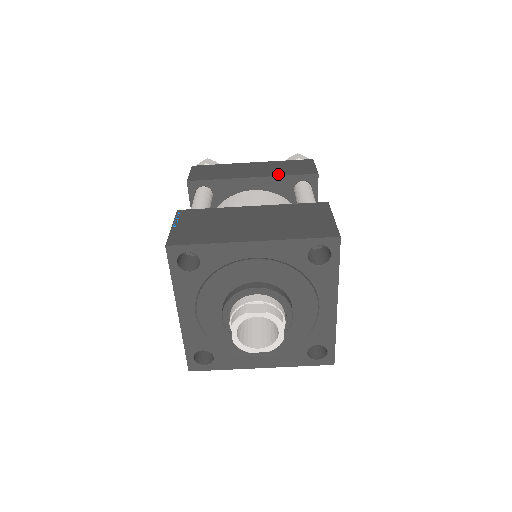
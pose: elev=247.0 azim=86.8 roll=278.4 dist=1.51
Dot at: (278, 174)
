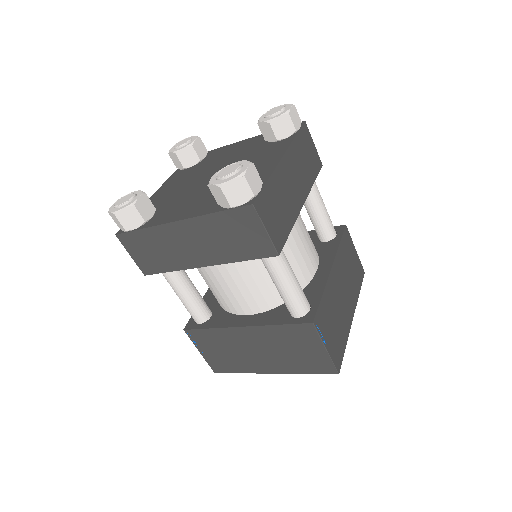
Dot at: (229, 259)
